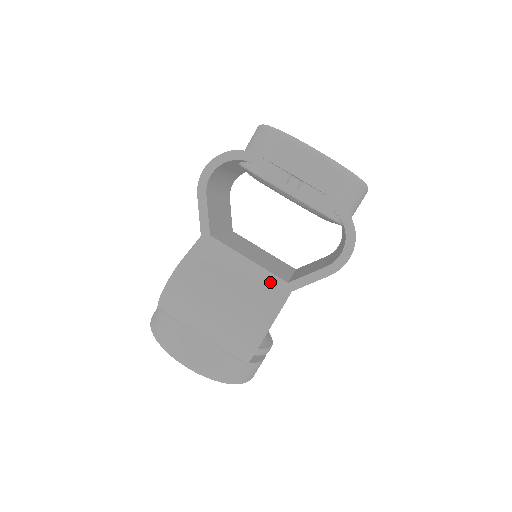
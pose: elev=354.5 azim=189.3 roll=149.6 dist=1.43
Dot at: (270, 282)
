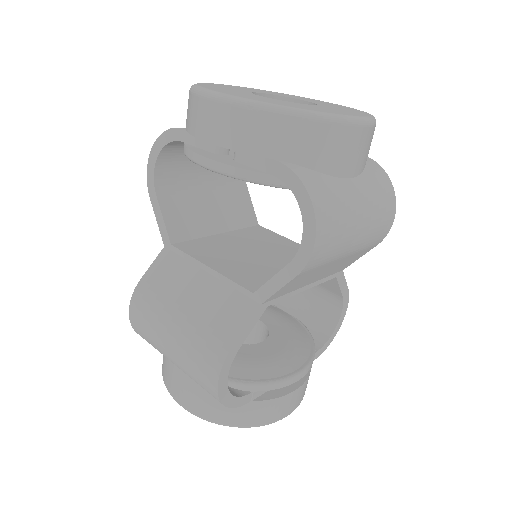
Dot at: (233, 295)
